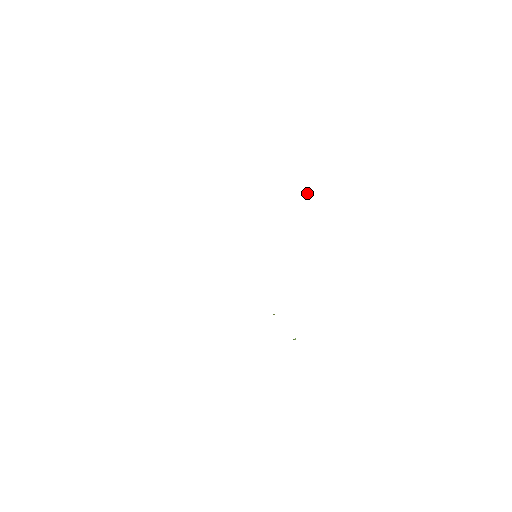
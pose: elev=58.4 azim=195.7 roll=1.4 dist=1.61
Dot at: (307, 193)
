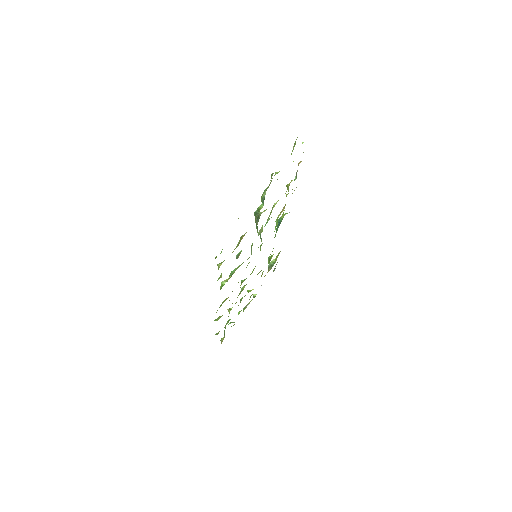
Dot at: occluded
